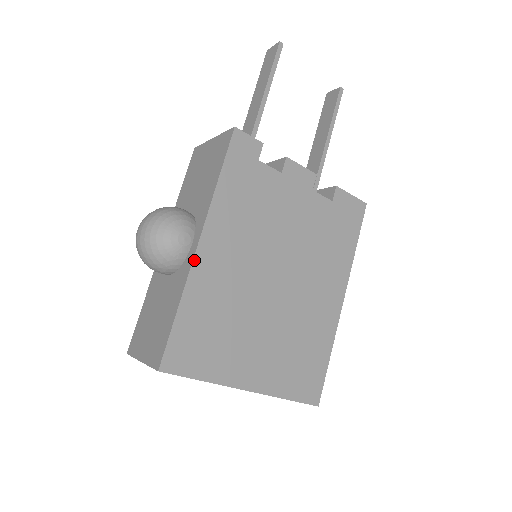
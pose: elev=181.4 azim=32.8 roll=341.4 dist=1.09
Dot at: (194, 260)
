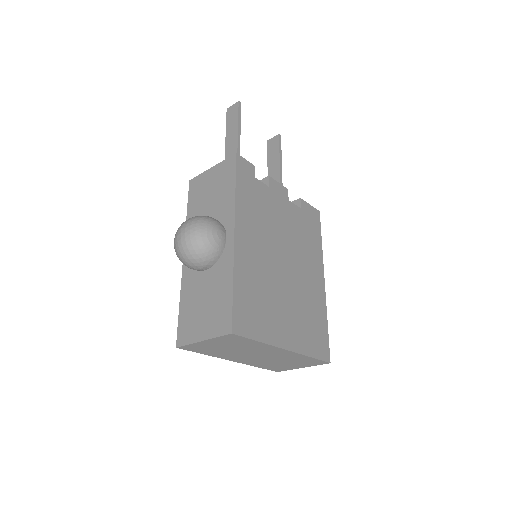
Dot at: (234, 248)
